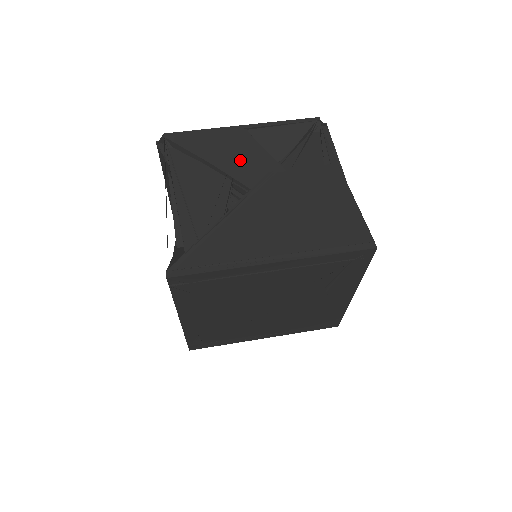
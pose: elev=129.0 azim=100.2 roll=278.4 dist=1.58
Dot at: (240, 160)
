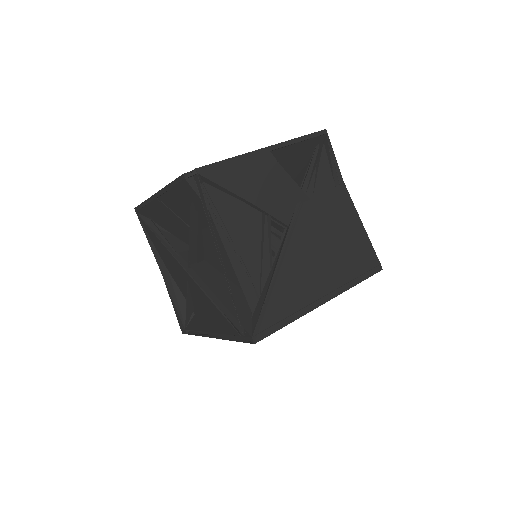
Dot at: (273, 193)
